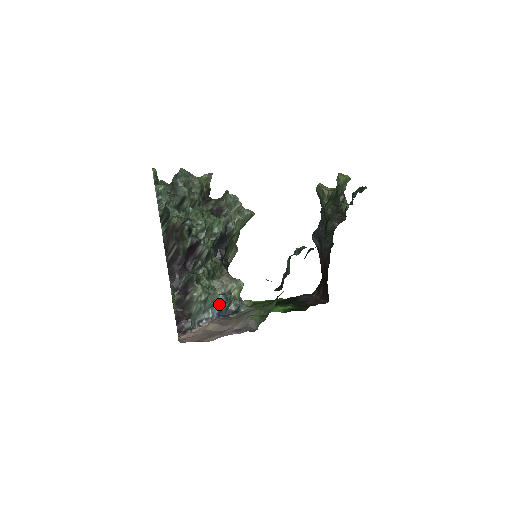
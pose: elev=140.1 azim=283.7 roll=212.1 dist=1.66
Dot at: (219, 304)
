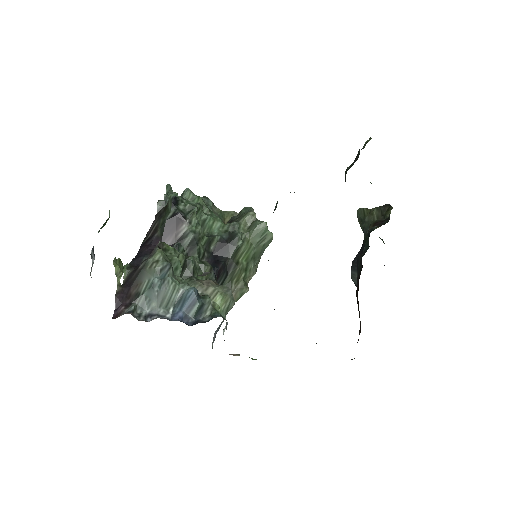
Dot at: (186, 302)
